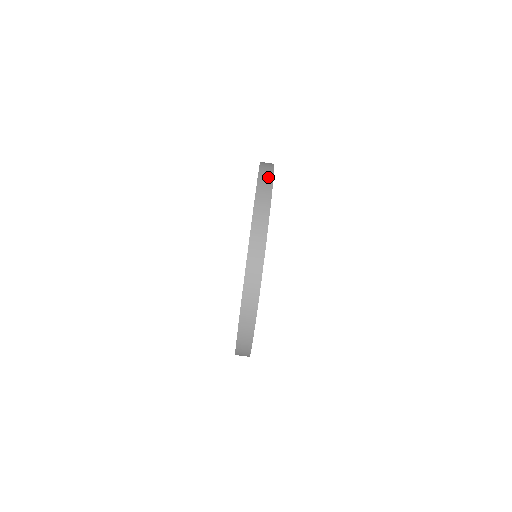
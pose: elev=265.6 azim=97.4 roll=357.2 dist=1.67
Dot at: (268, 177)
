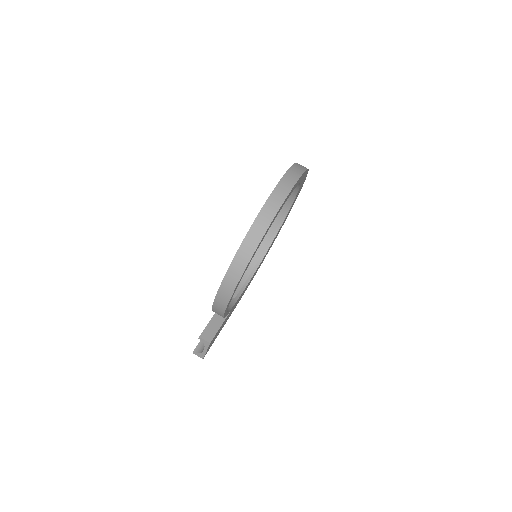
Dot at: occluded
